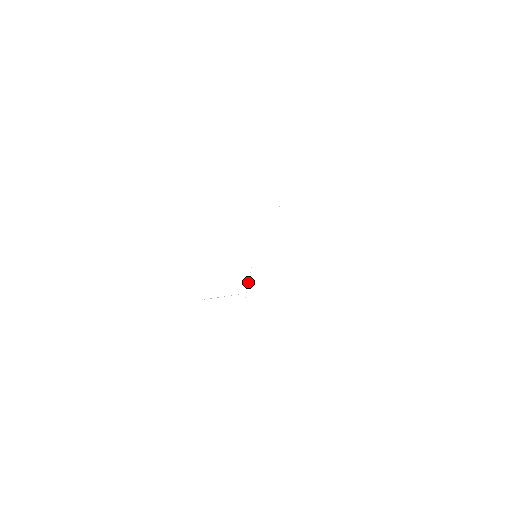
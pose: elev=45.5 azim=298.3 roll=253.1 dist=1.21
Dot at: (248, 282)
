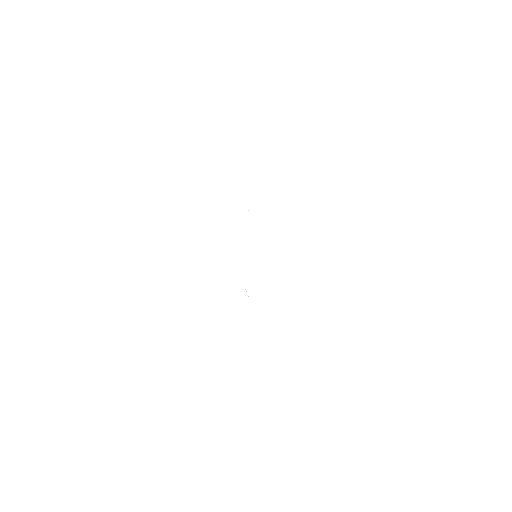
Dot at: occluded
